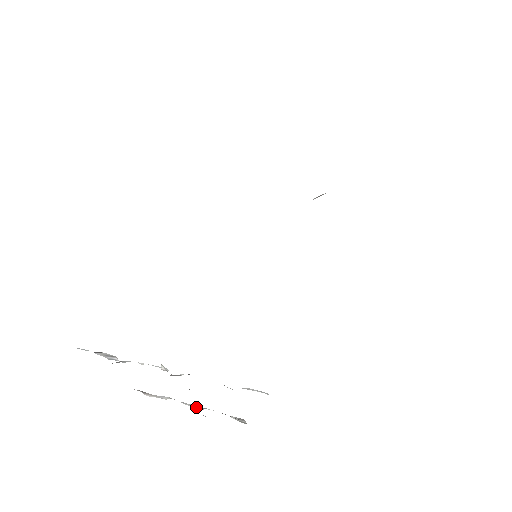
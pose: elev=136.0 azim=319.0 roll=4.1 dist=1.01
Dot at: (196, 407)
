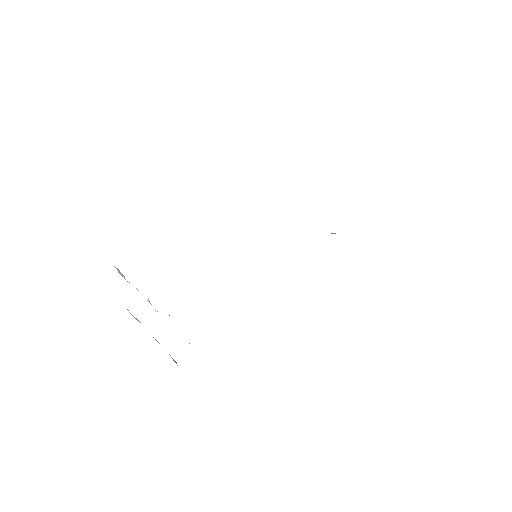
Dot at: occluded
